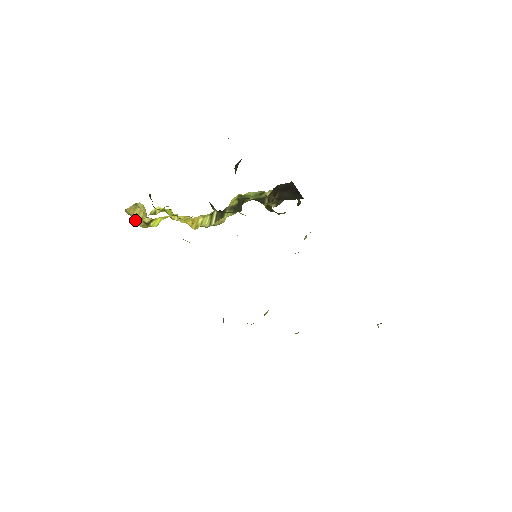
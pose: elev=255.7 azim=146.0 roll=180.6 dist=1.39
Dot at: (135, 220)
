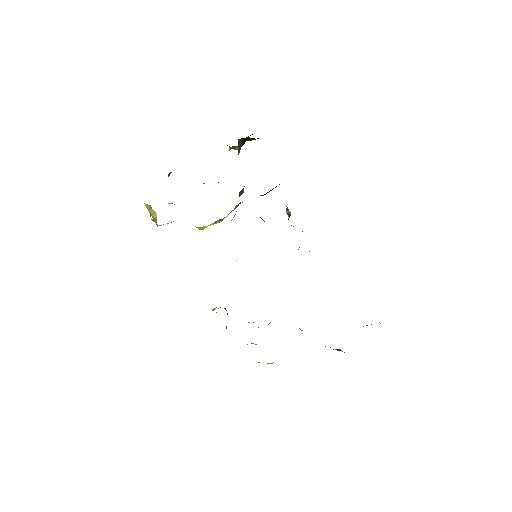
Dot at: (151, 214)
